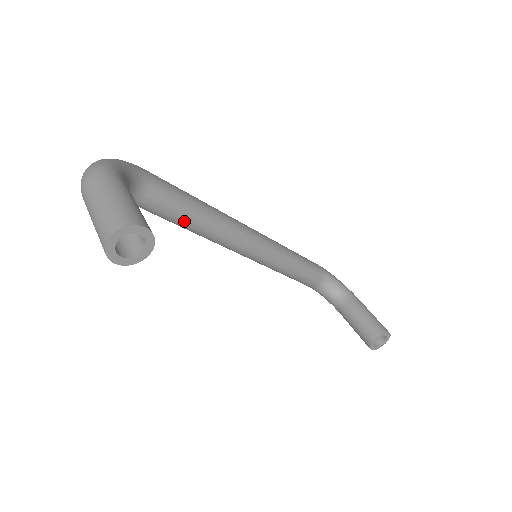
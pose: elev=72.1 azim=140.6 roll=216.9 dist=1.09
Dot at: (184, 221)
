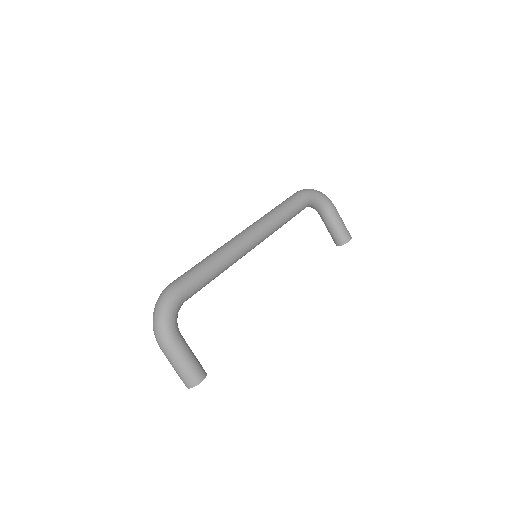
Dot at: occluded
